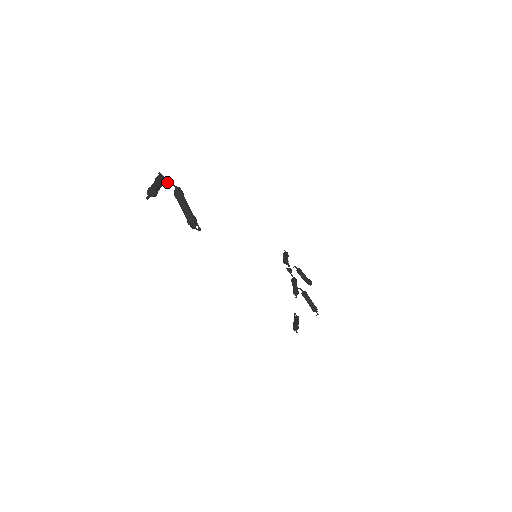
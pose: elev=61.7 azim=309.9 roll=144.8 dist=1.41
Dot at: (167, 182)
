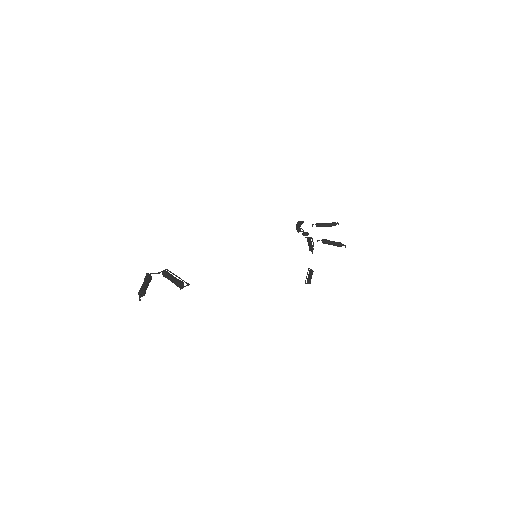
Dot at: occluded
